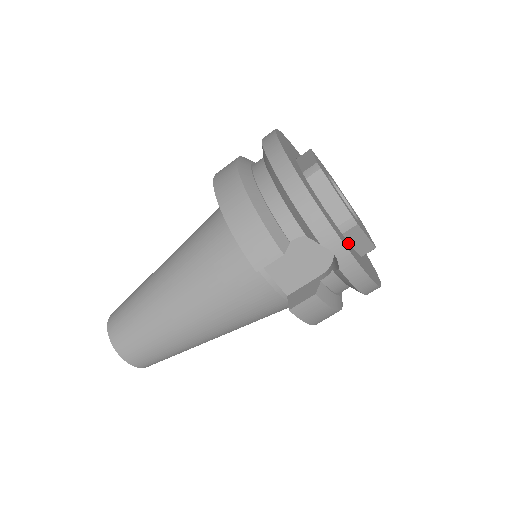
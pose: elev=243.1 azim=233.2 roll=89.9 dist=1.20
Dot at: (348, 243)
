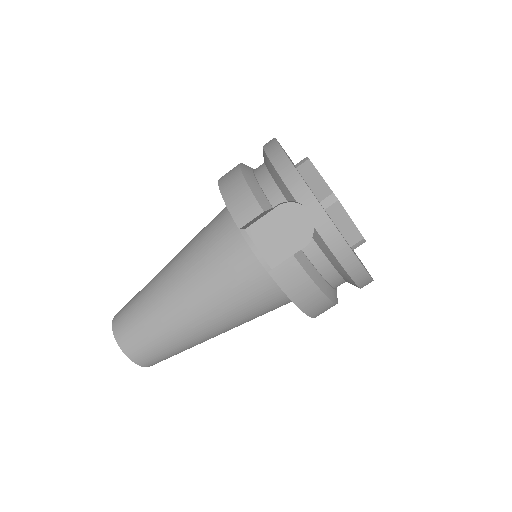
Dot at: occluded
